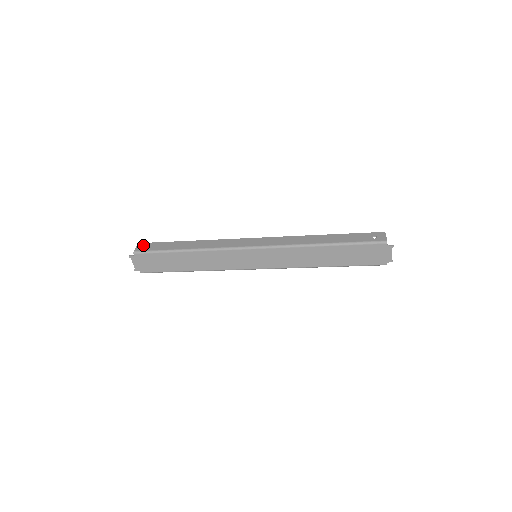
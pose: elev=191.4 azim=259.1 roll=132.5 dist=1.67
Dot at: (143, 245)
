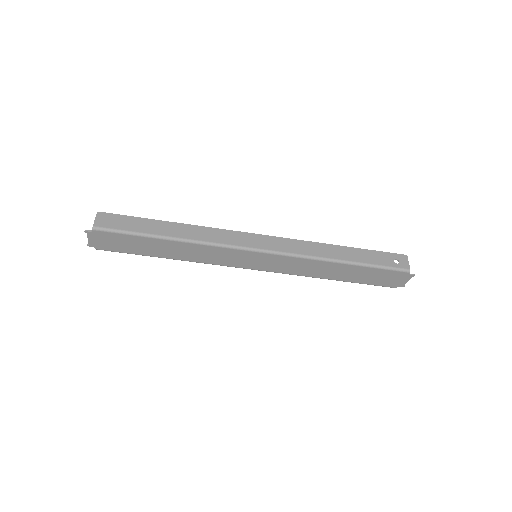
Dot at: (105, 217)
